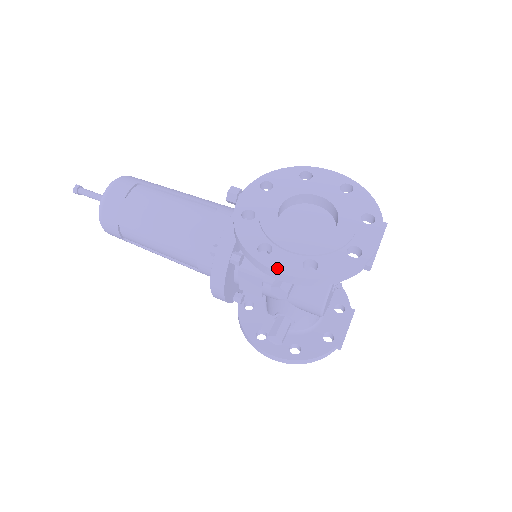
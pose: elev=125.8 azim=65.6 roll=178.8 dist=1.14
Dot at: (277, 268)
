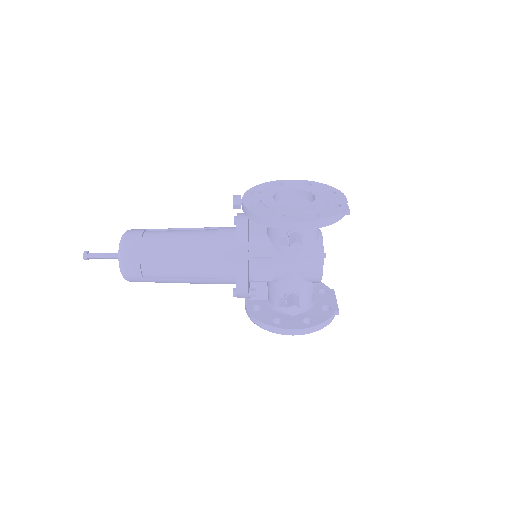
Dot at: (294, 220)
